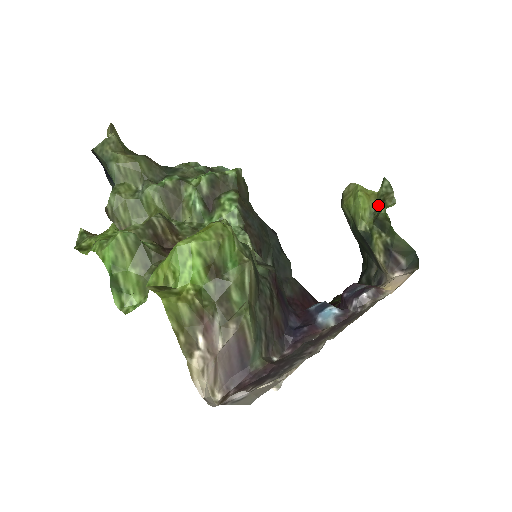
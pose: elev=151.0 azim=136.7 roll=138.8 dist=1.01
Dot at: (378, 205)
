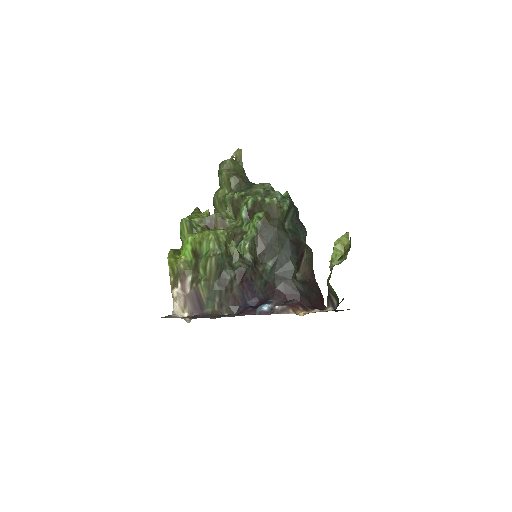
Dot at: (341, 256)
